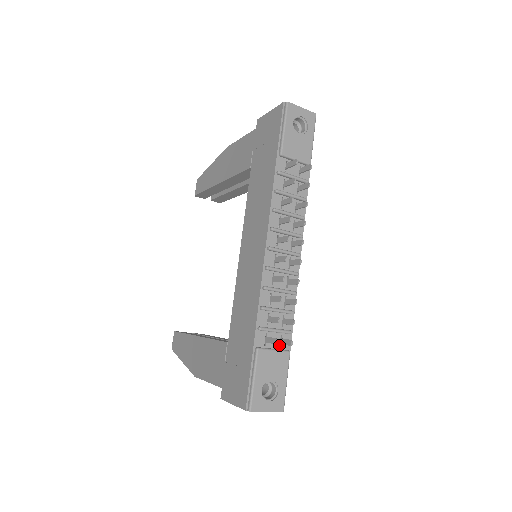
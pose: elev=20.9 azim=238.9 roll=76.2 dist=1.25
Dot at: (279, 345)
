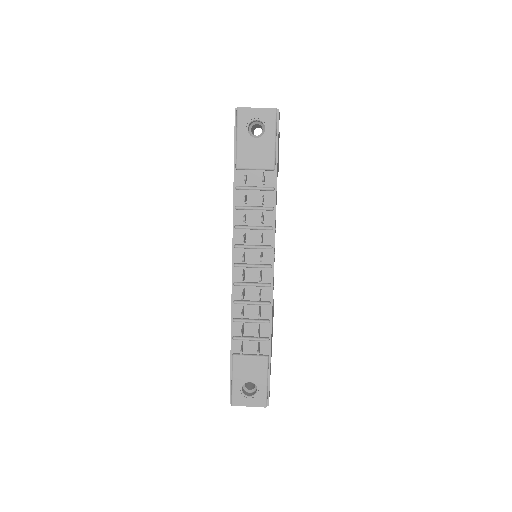
Dot at: occluded
